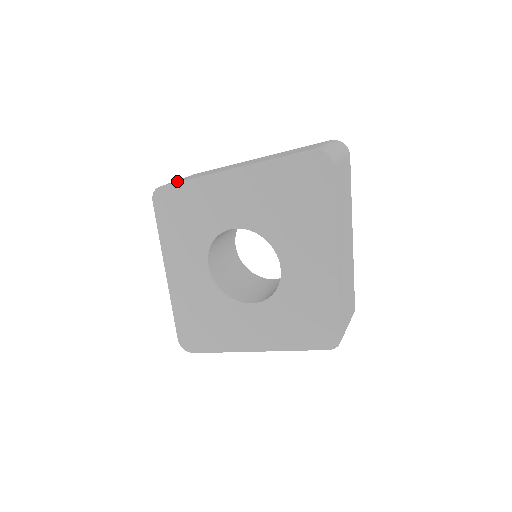
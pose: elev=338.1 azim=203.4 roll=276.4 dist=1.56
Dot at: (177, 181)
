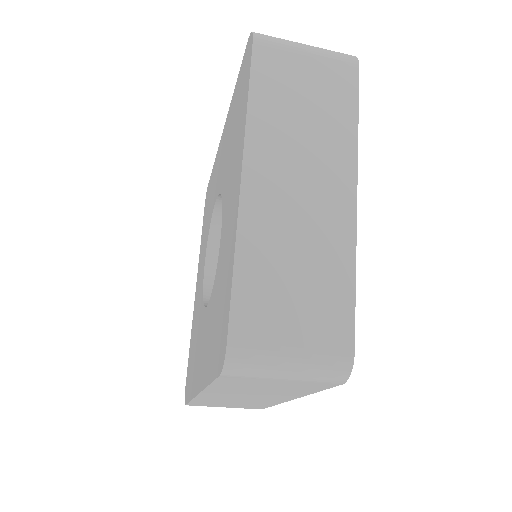
Dot at: occluded
